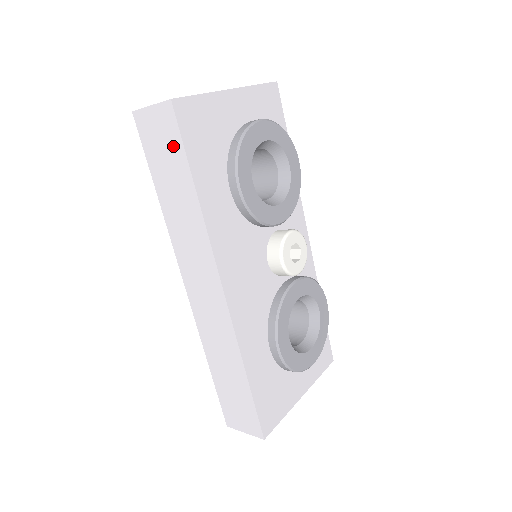
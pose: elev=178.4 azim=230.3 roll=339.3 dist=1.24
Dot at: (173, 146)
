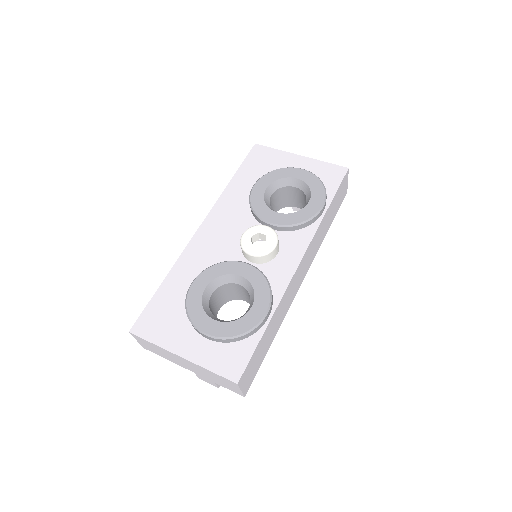
Dot at: occluded
